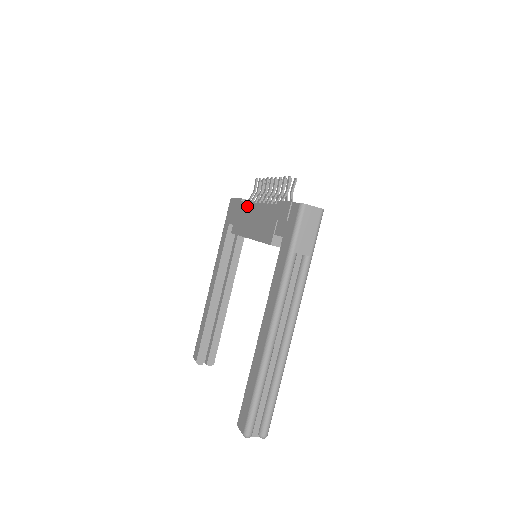
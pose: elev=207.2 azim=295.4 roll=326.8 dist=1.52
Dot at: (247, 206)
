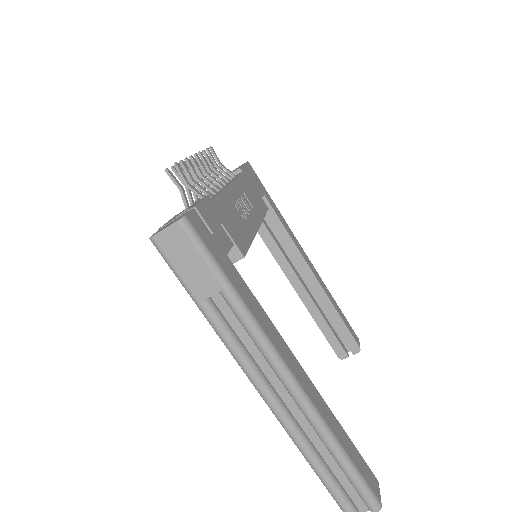
Dot at: occluded
